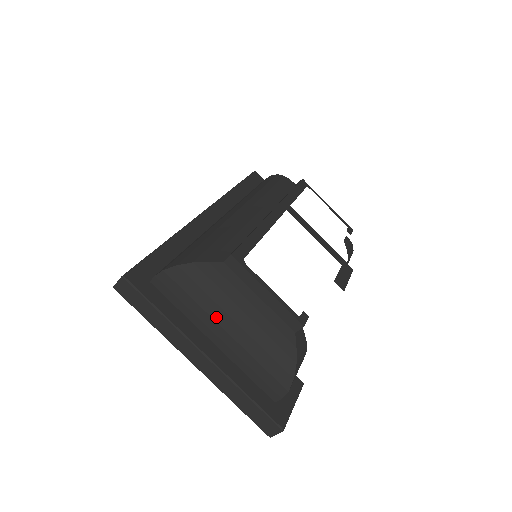
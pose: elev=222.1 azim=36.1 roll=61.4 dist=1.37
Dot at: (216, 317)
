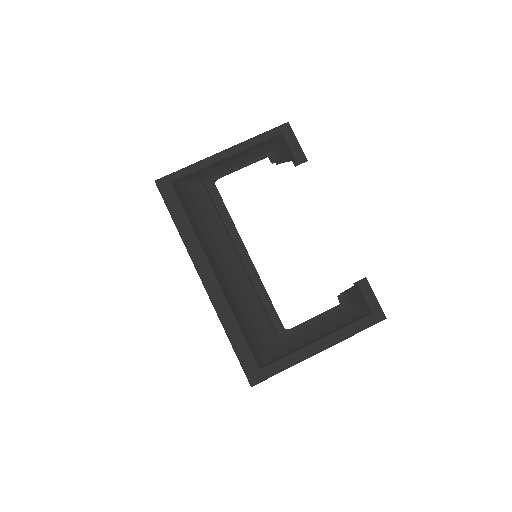
Dot at: occluded
